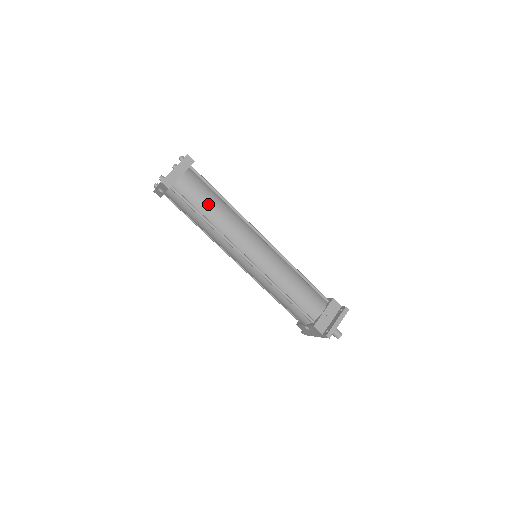
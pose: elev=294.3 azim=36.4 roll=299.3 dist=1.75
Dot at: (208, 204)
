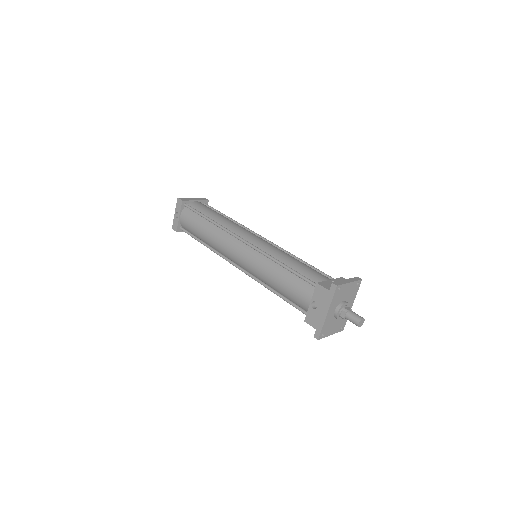
Dot at: (214, 213)
